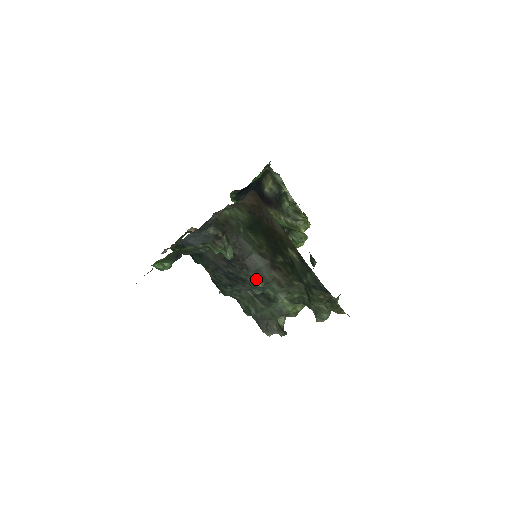
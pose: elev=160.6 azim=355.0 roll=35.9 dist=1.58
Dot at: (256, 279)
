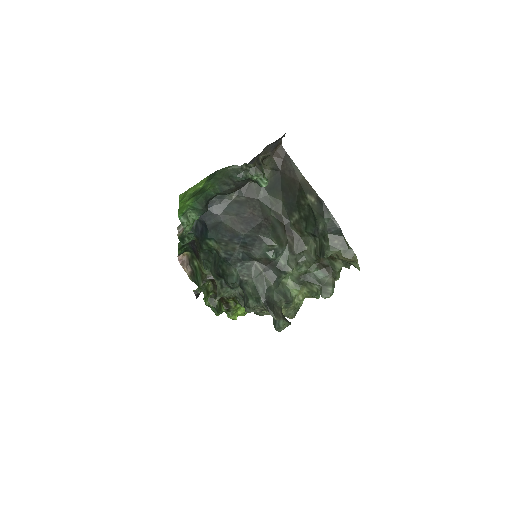
Dot at: (273, 238)
